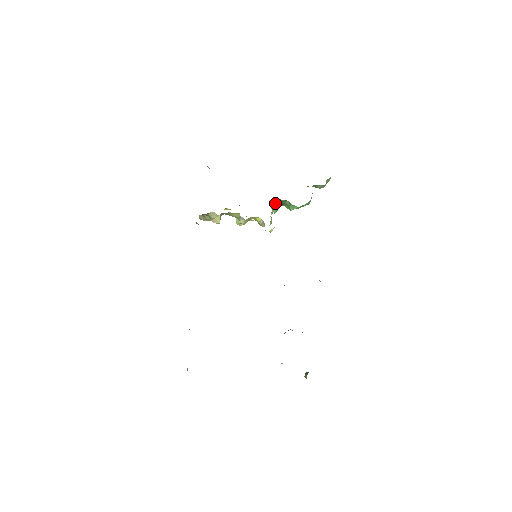
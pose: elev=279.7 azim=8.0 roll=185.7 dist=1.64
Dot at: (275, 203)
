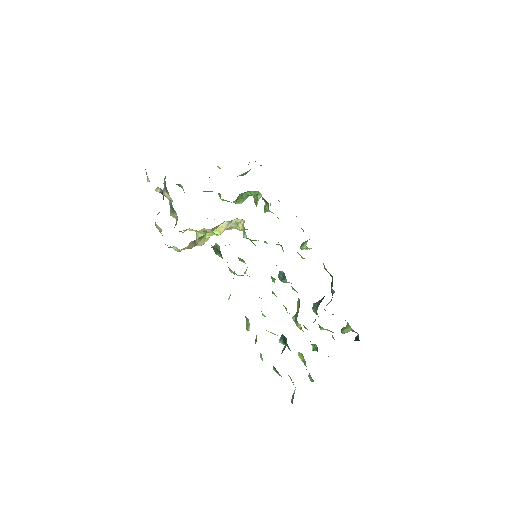
Dot at: (236, 200)
